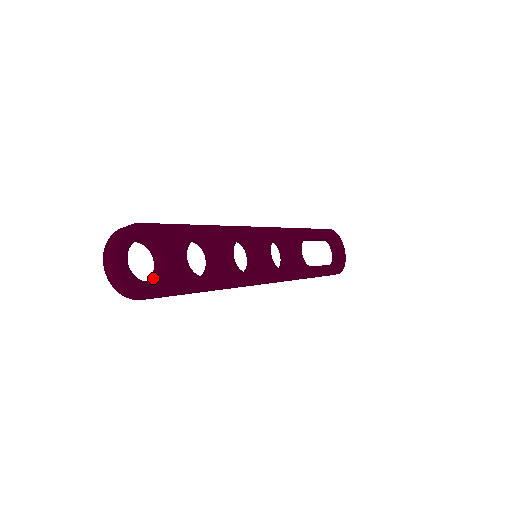
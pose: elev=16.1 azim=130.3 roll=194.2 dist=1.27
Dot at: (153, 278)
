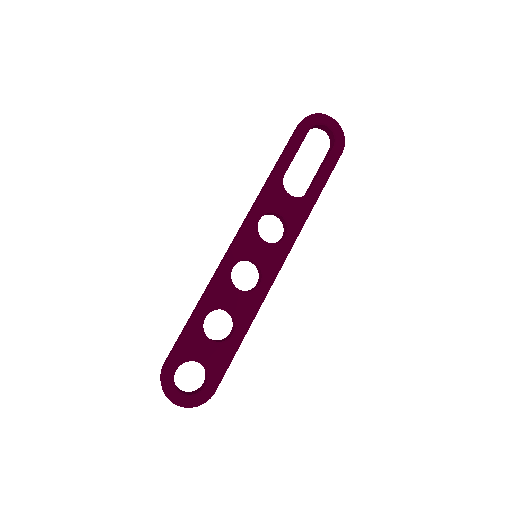
Dot at: (206, 375)
